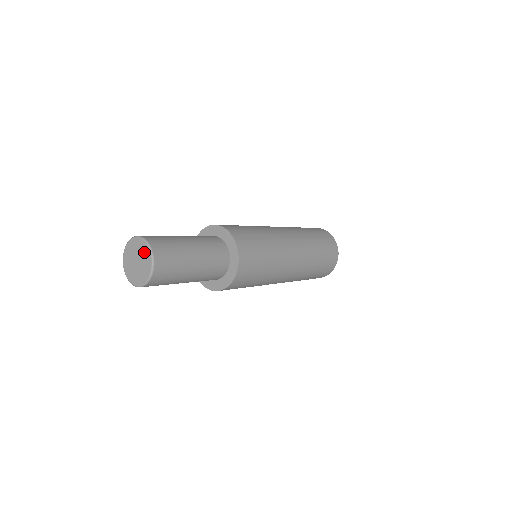
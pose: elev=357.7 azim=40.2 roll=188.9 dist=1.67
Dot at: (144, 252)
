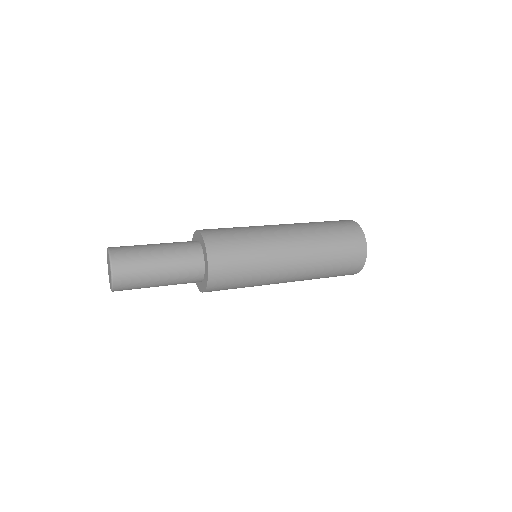
Dot at: (108, 258)
